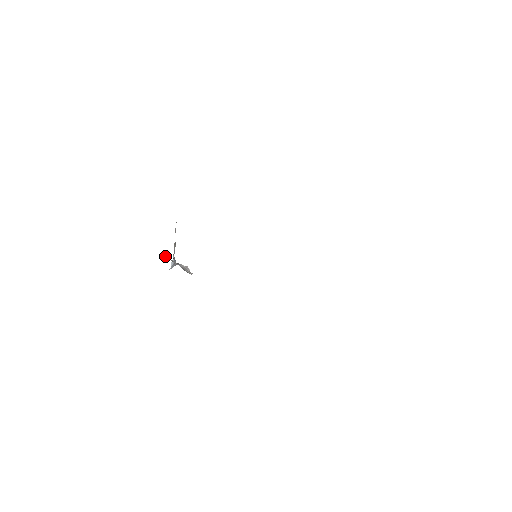
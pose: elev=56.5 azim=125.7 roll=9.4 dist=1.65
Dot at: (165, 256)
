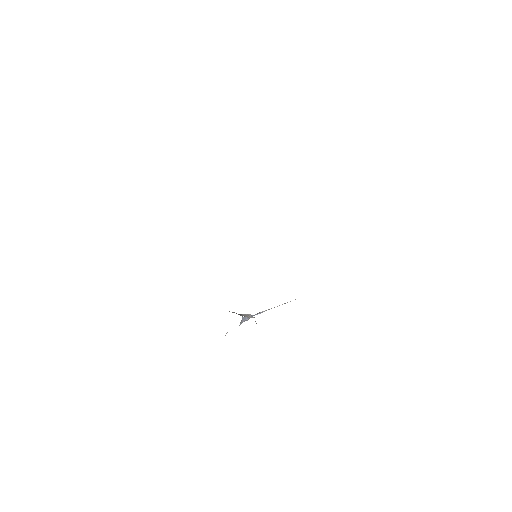
Dot at: occluded
